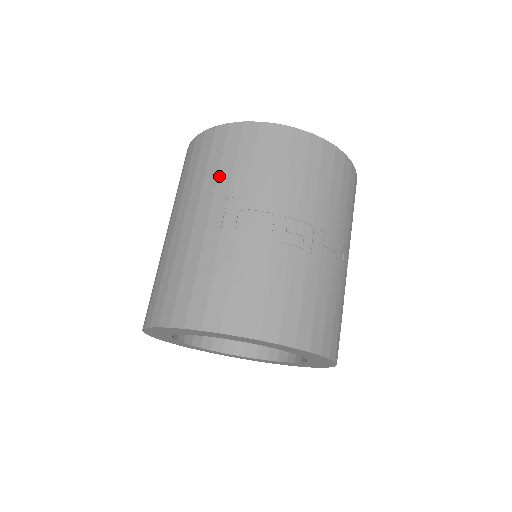
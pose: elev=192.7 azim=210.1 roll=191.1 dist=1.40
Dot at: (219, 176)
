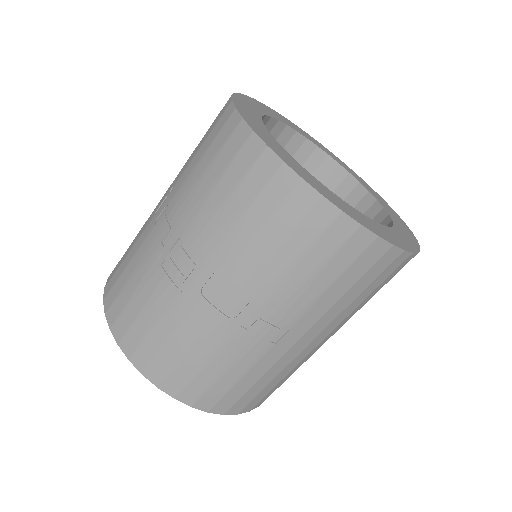
Dot at: (189, 157)
